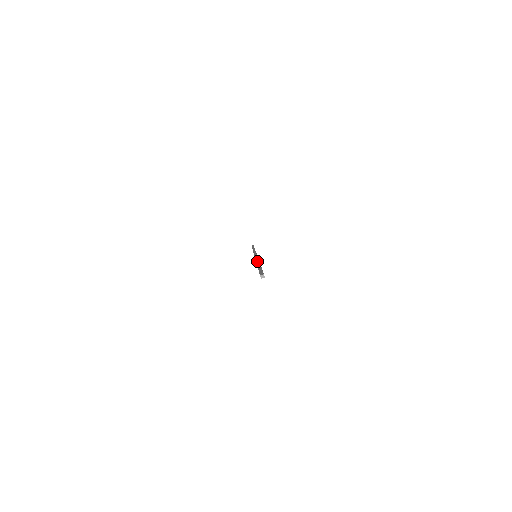
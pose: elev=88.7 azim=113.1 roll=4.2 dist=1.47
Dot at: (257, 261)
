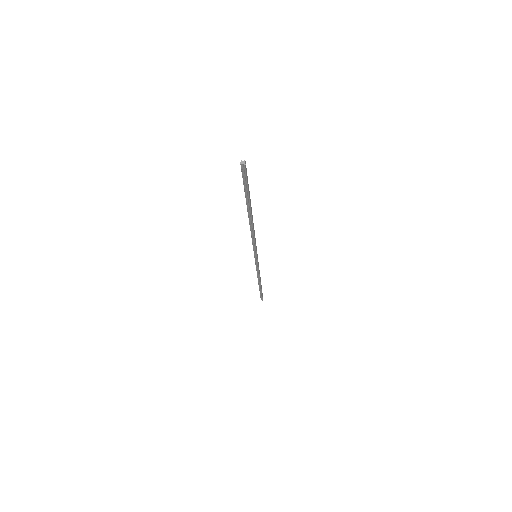
Dot at: occluded
